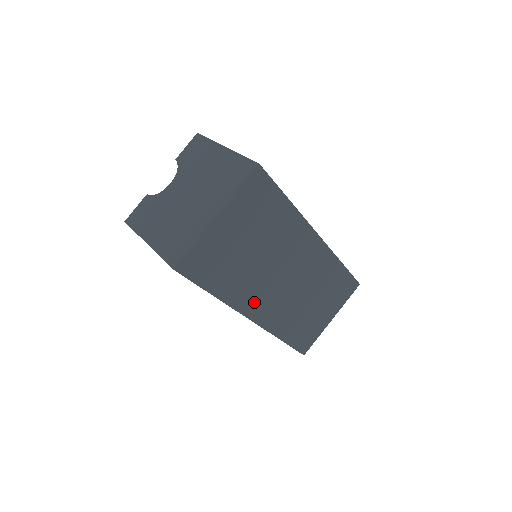
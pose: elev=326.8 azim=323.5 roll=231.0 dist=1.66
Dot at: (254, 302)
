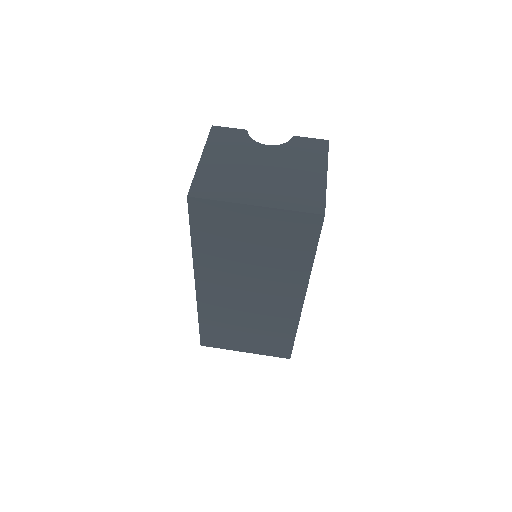
Dot at: (211, 279)
